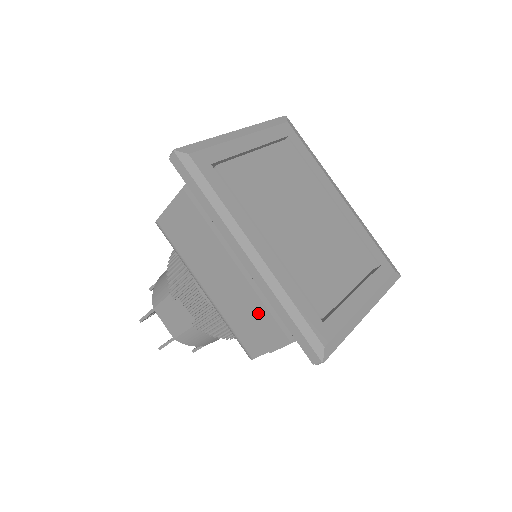
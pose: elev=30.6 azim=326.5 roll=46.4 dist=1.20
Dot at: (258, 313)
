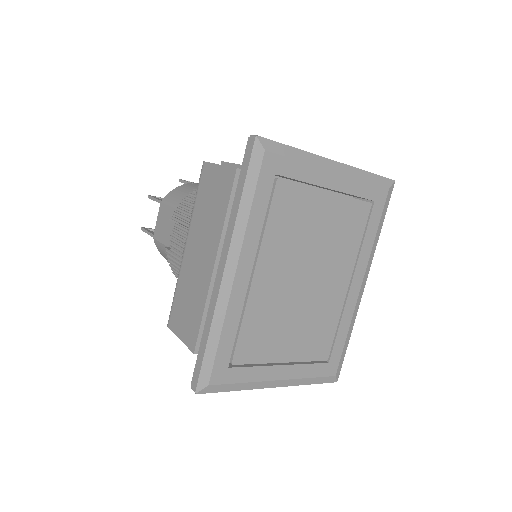
Dot at: (196, 310)
